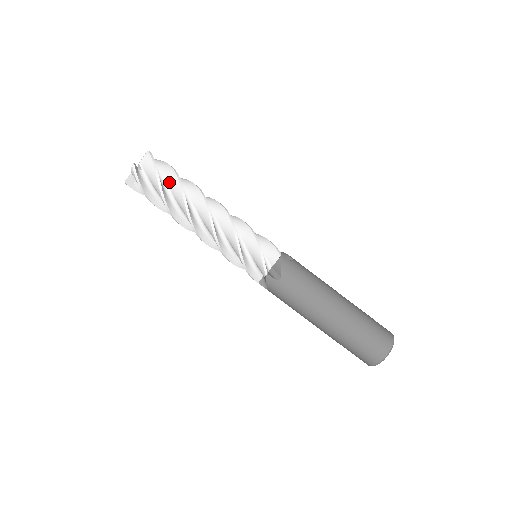
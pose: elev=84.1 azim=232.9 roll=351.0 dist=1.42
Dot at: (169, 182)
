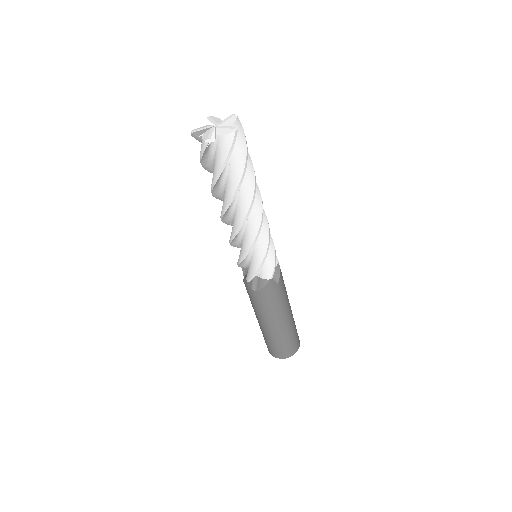
Dot at: (231, 172)
